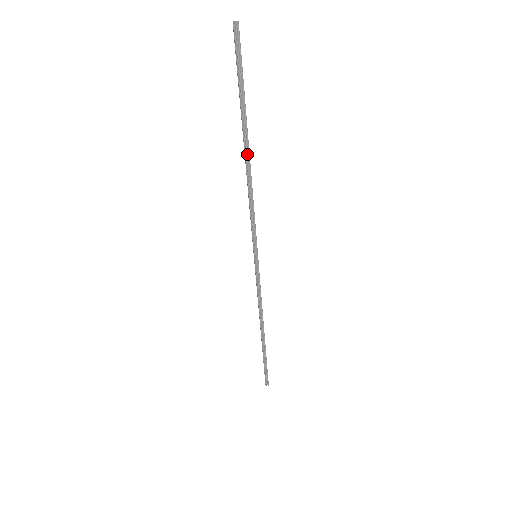
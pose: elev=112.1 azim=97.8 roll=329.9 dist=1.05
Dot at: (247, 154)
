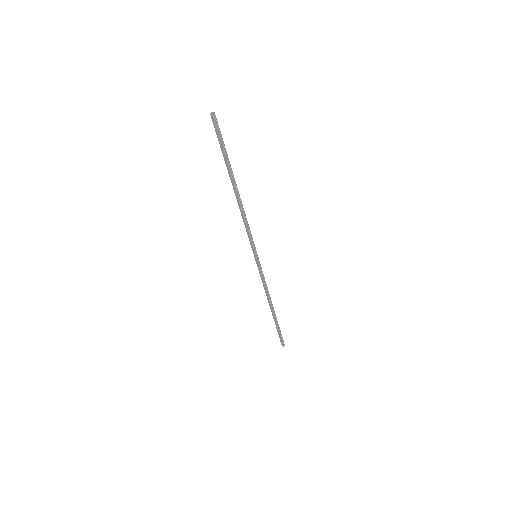
Dot at: (237, 191)
